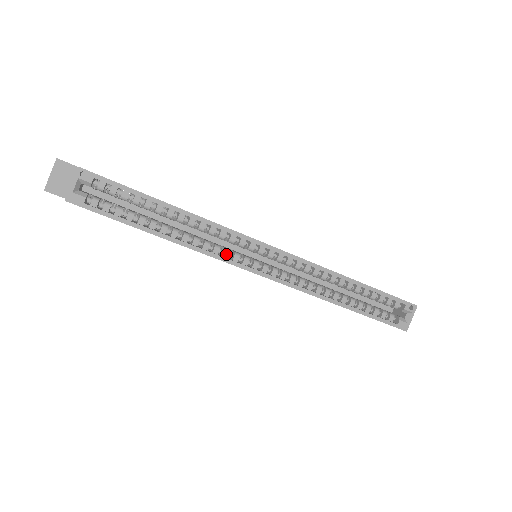
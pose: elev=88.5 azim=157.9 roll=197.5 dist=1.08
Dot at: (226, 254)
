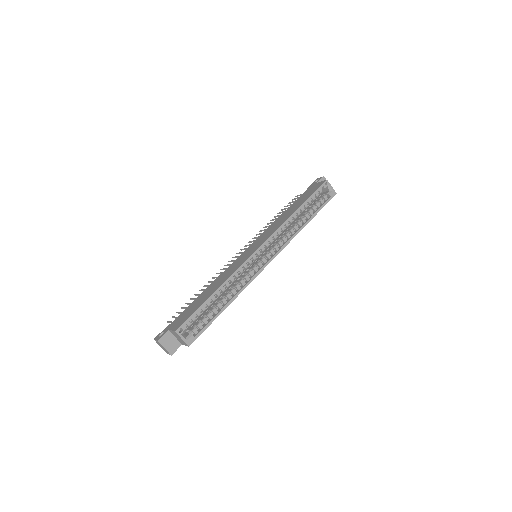
Dot at: (252, 274)
